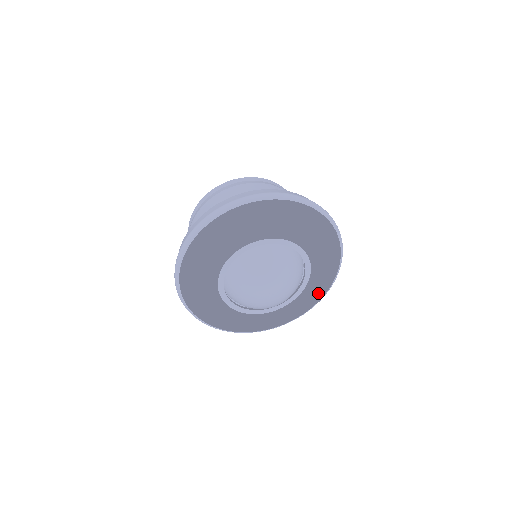
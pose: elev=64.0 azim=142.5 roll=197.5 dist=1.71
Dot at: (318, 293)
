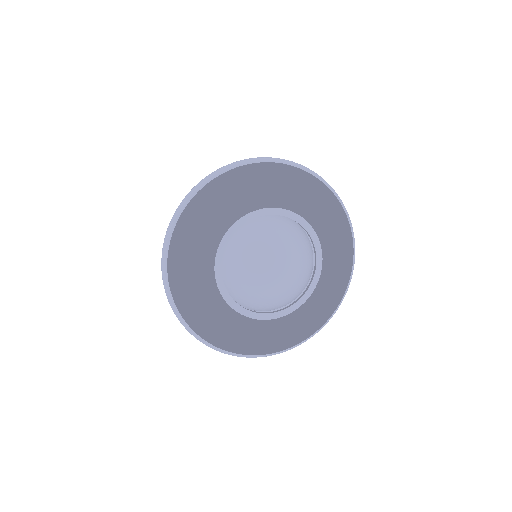
Dot at: (316, 319)
